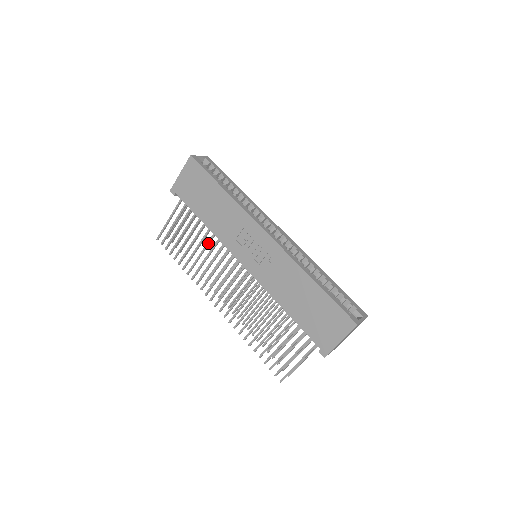
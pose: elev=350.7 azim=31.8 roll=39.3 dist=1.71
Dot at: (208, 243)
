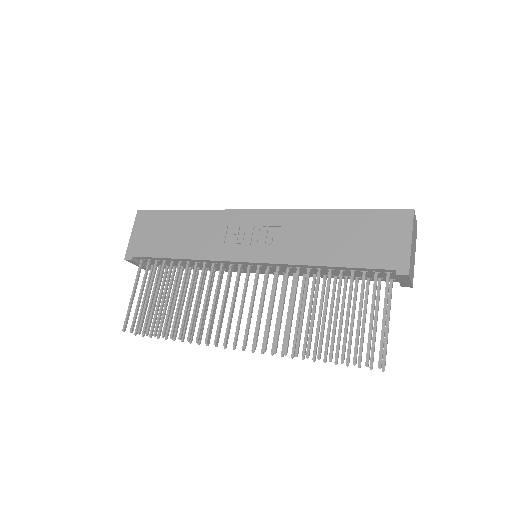
Dot at: (192, 280)
